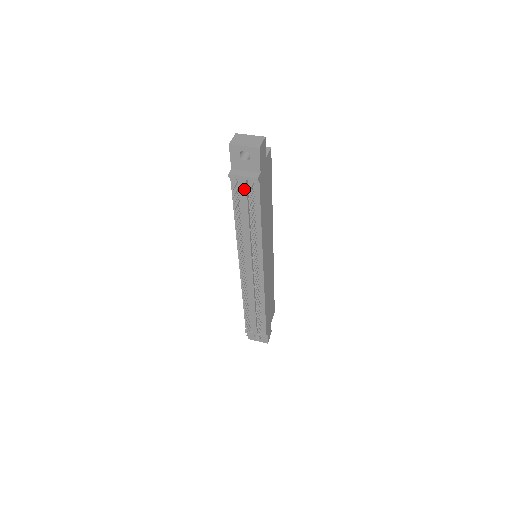
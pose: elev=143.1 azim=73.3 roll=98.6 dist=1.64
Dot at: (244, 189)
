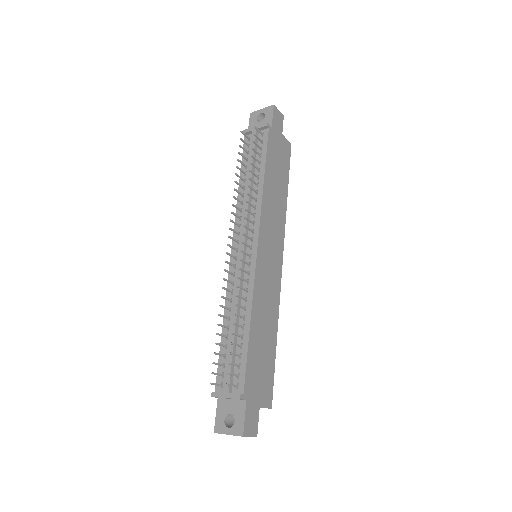
Dot at: (253, 139)
